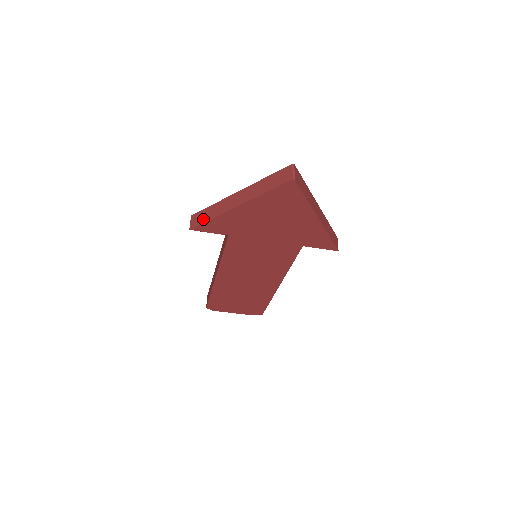
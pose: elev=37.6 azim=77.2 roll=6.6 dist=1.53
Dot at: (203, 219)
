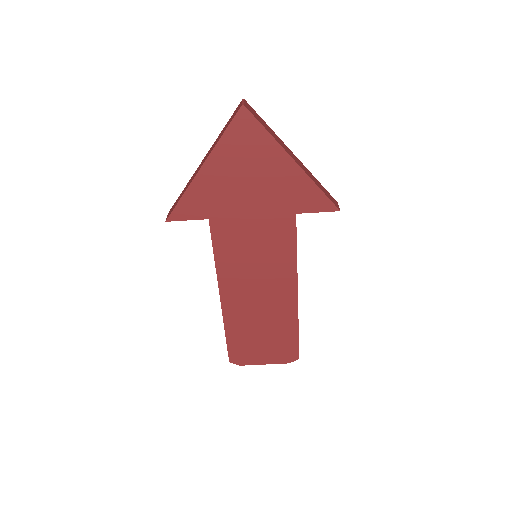
Dot at: (176, 204)
